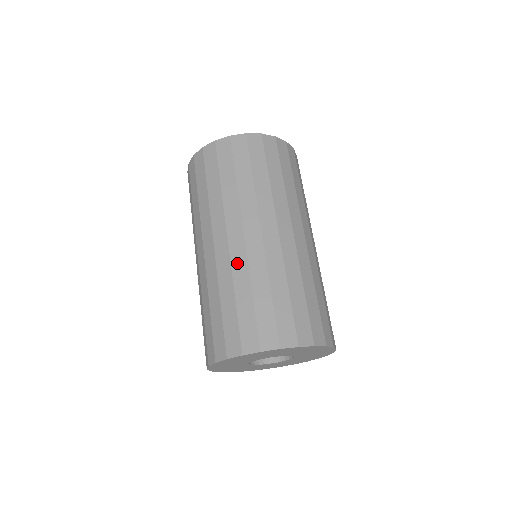
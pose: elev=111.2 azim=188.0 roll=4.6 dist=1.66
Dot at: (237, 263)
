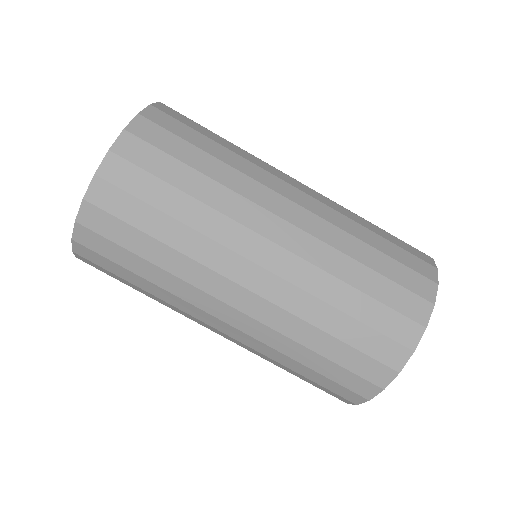
Dot at: (325, 233)
